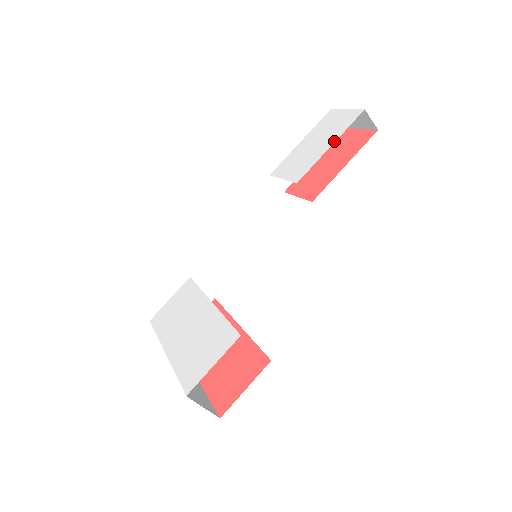
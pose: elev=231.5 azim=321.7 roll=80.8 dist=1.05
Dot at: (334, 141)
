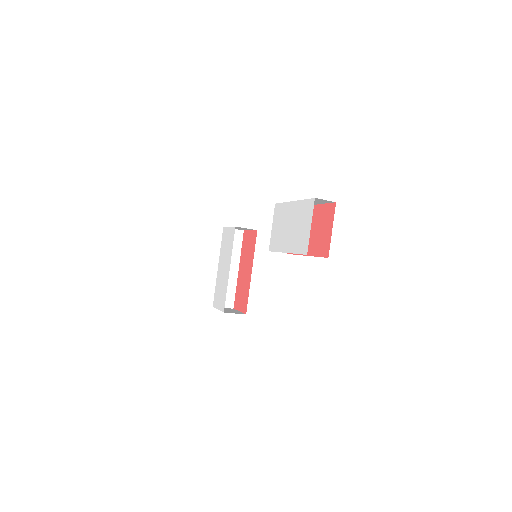
Dot at: (288, 252)
